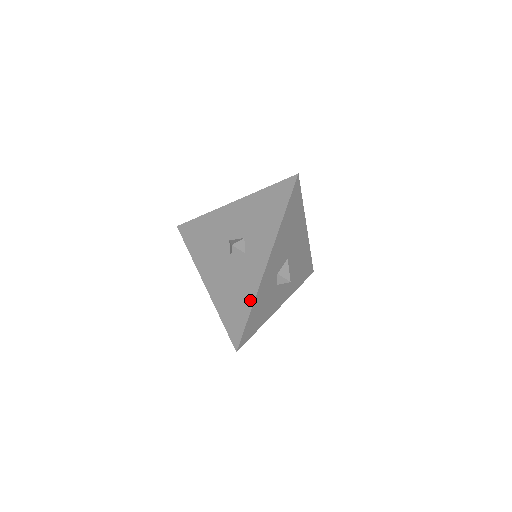
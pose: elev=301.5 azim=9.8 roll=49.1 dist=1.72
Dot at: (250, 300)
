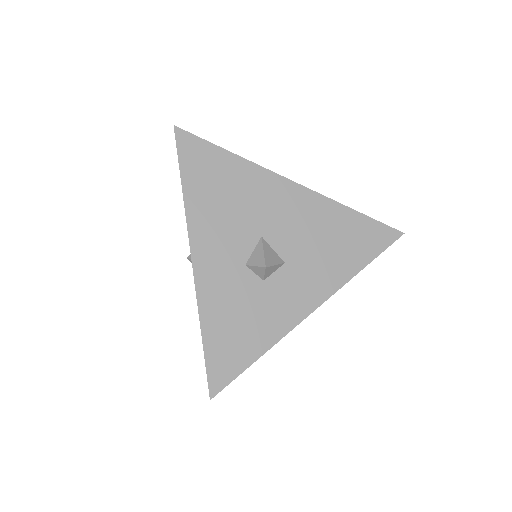
Dot at: (200, 318)
